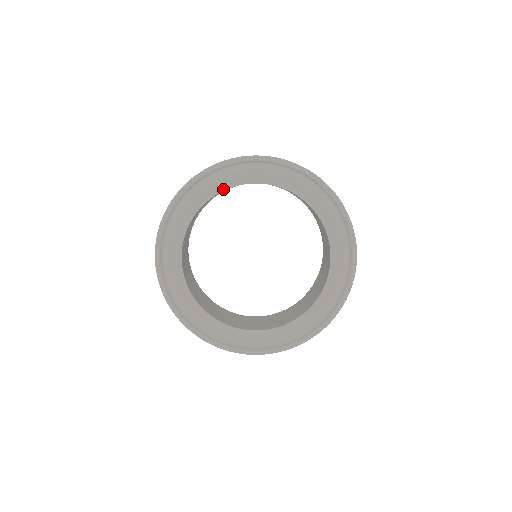
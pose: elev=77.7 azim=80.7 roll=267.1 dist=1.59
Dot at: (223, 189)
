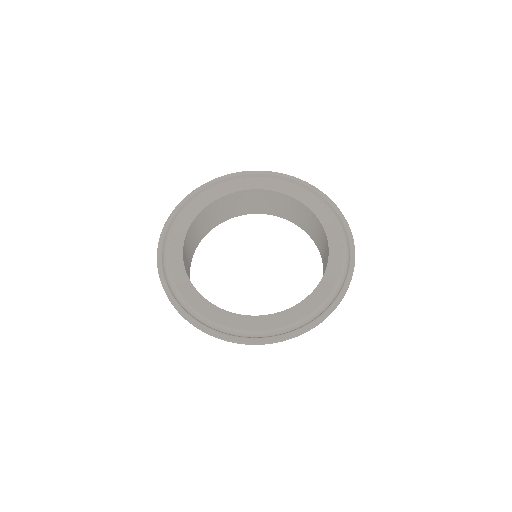
Dot at: (200, 210)
